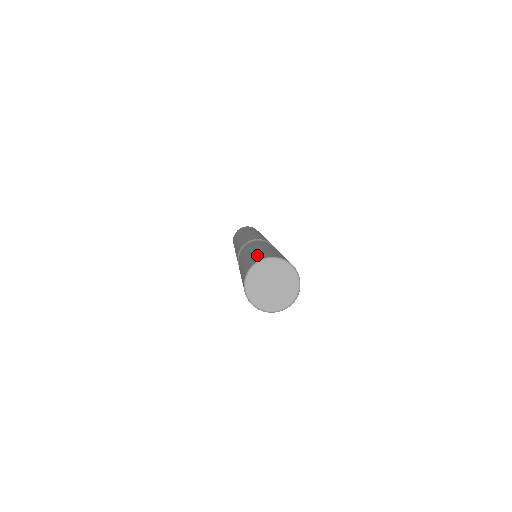
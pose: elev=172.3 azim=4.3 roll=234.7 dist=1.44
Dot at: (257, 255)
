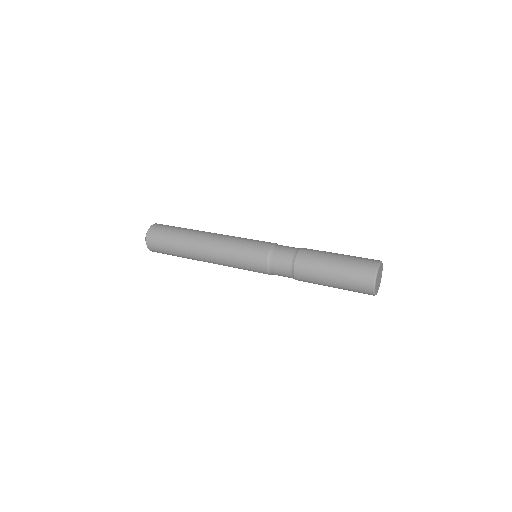
Dot at: (360, 258)
